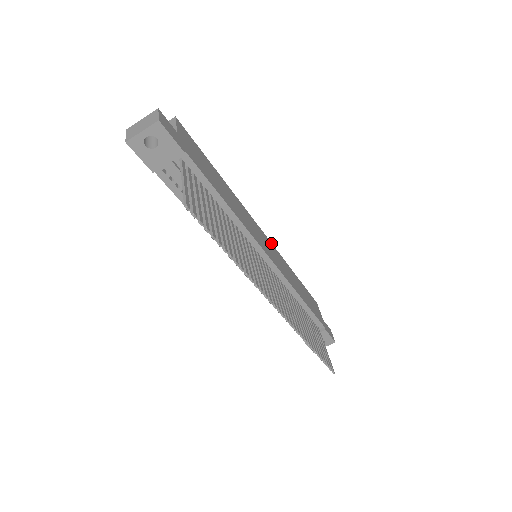
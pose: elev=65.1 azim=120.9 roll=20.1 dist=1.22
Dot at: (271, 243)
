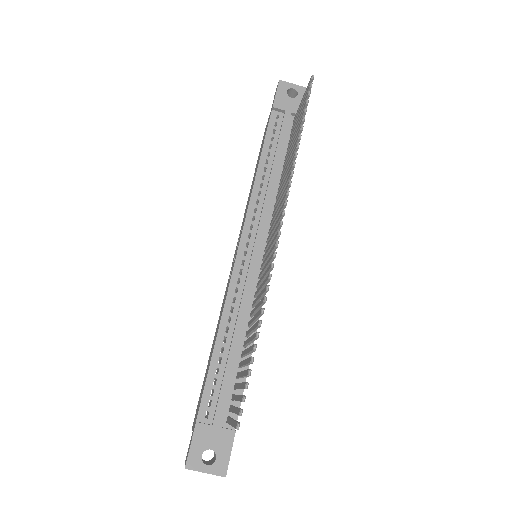
Dot at: occluded
